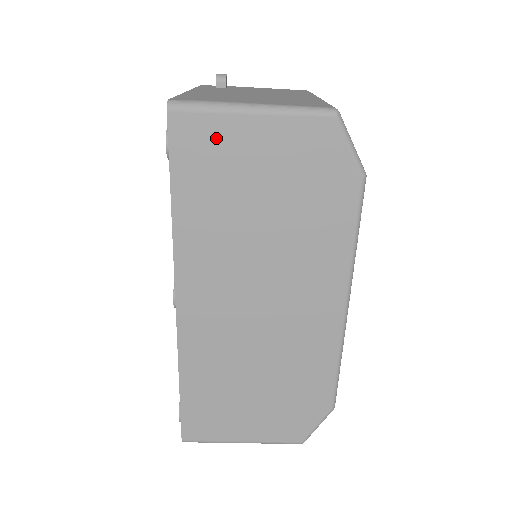
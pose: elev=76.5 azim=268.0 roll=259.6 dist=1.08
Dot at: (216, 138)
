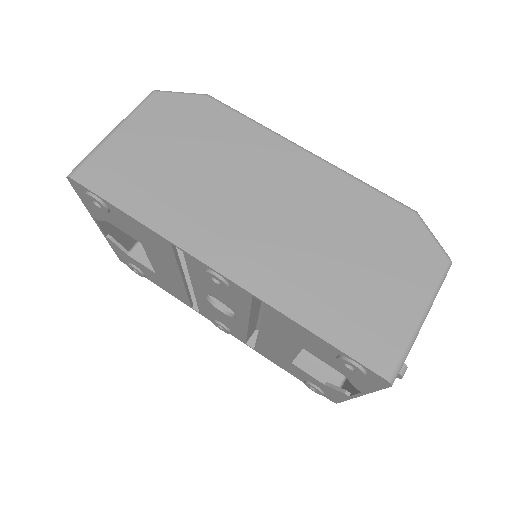
Dot at: (112, 160)
